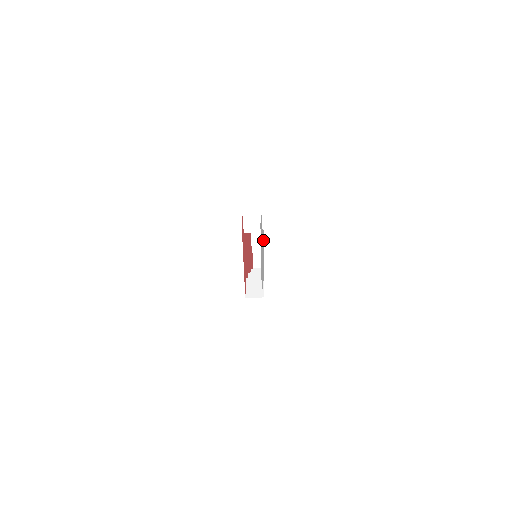
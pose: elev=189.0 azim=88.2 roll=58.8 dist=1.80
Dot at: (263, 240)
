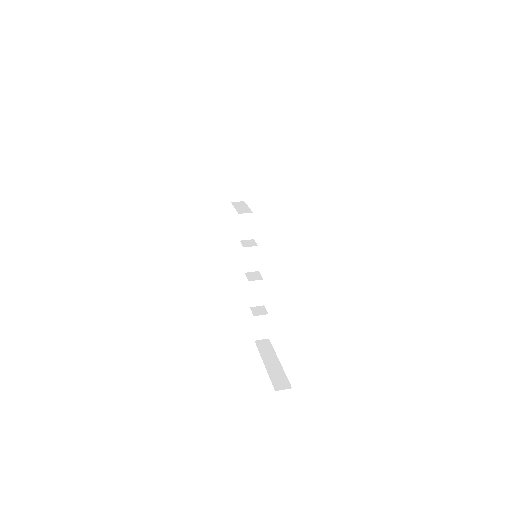
Dot at: occluded
